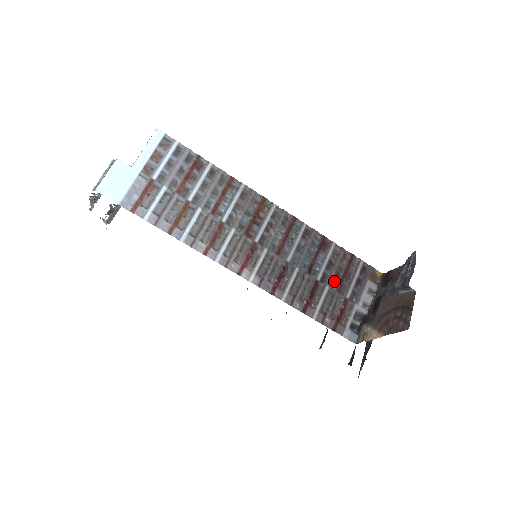
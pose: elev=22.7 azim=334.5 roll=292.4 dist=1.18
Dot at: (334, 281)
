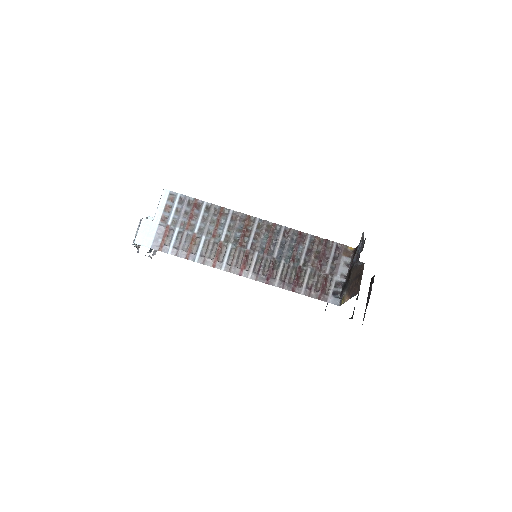
Dot at: (314, 263)
